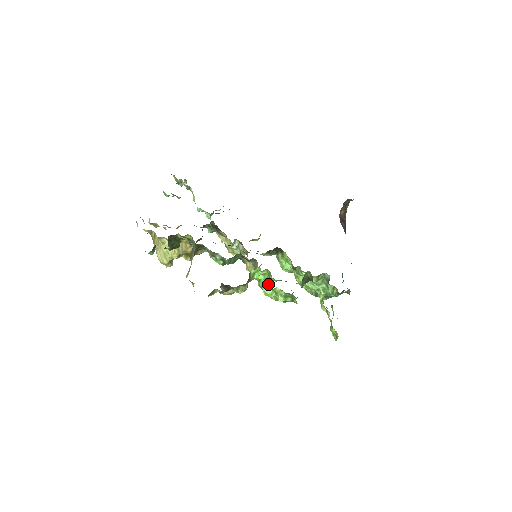
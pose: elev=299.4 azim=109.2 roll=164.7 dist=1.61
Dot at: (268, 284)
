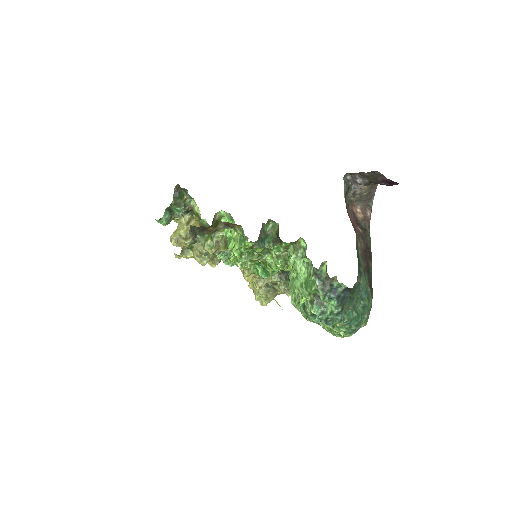
Dot at: occluded
